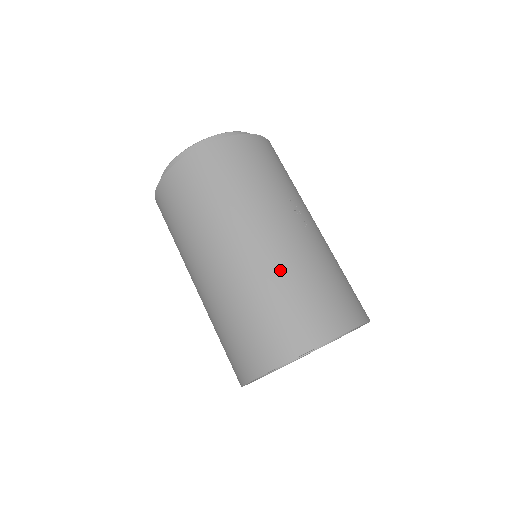
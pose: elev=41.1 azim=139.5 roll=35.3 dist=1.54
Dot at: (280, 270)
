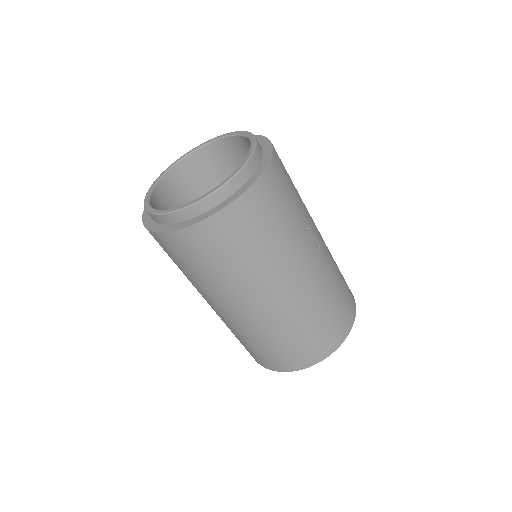
Dot at: (309, 307)
